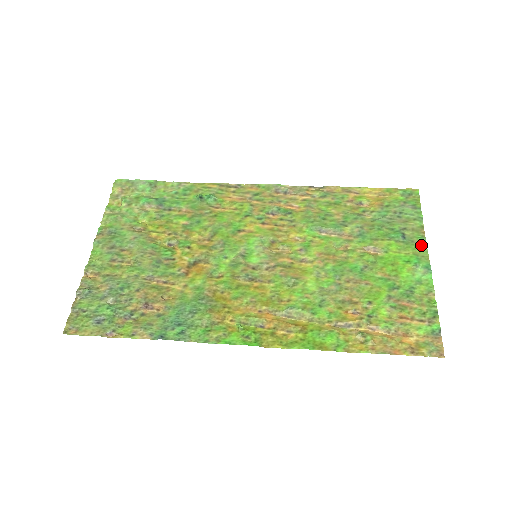
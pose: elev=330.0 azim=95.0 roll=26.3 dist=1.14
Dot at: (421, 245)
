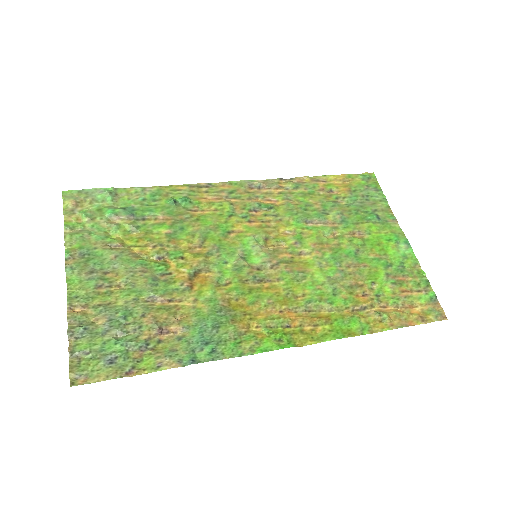
Dot at: (394, 223)
